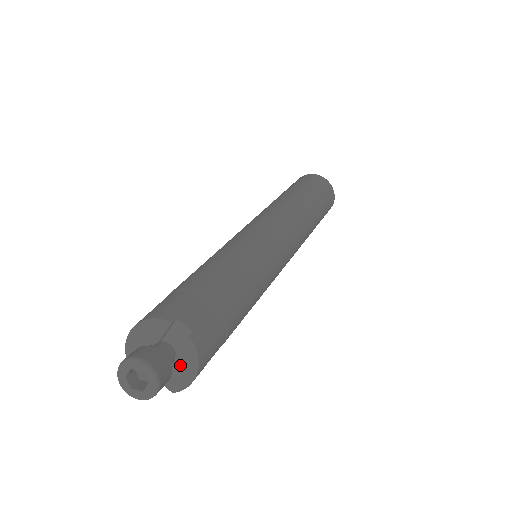
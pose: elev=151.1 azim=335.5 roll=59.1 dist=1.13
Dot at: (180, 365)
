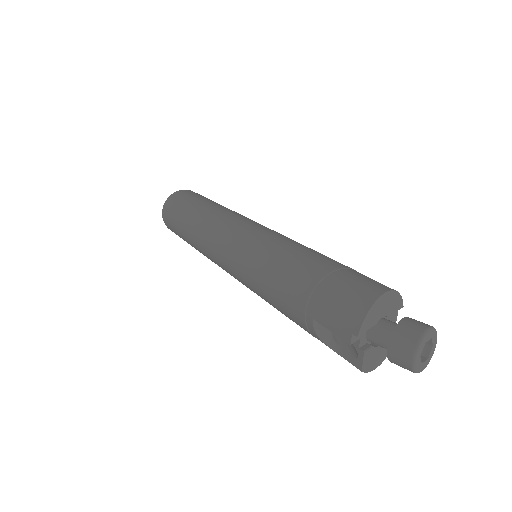
Dot at: (382, 348)
